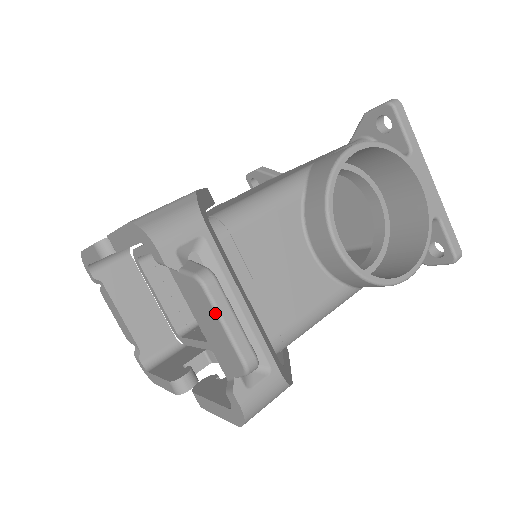
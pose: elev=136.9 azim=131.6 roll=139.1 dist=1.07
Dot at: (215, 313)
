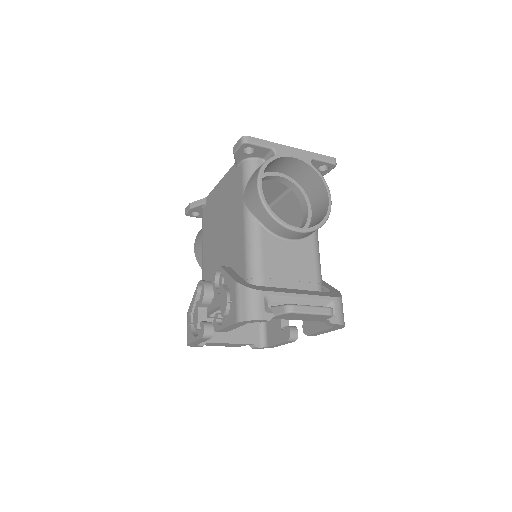
Dot at: (305, 314)
